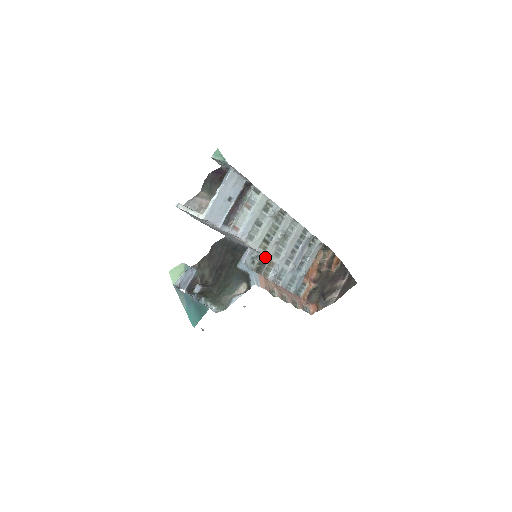
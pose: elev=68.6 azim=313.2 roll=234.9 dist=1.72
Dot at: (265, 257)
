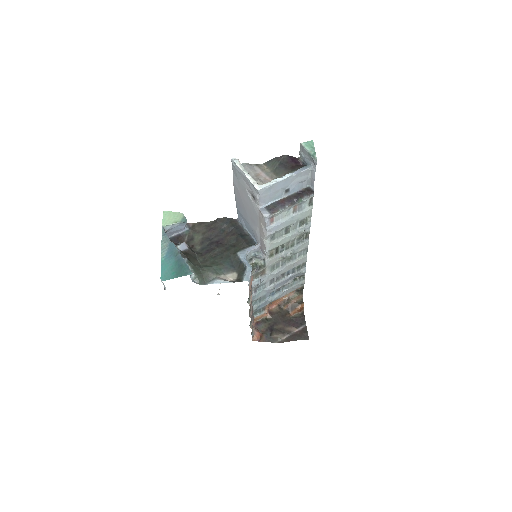
Dot at: (265, 263)
